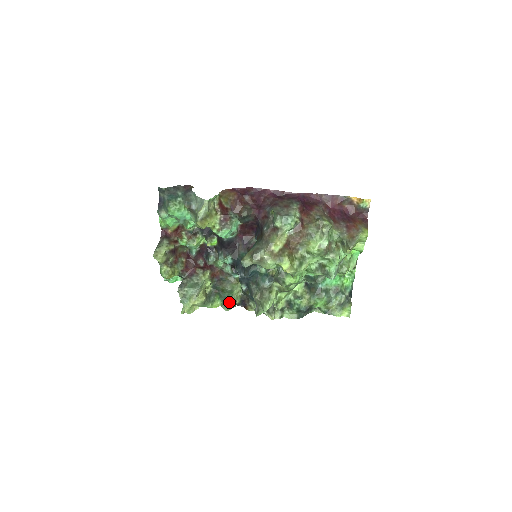
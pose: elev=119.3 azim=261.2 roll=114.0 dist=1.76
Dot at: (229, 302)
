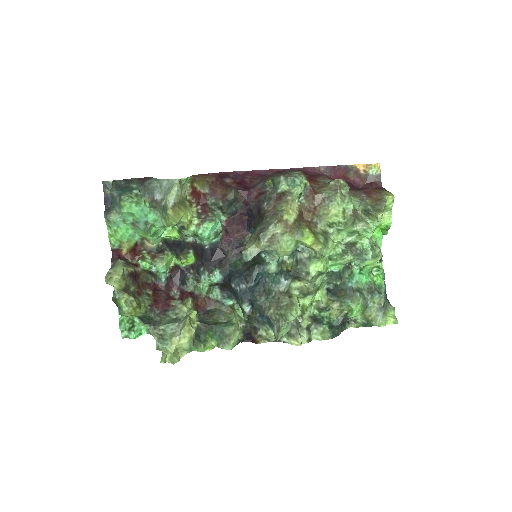
Dot at: (230, 334)
